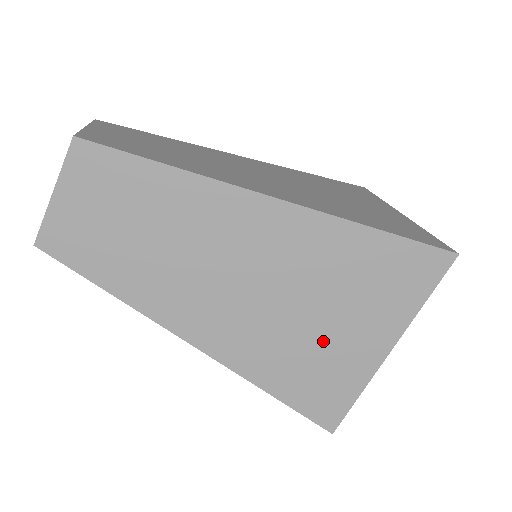
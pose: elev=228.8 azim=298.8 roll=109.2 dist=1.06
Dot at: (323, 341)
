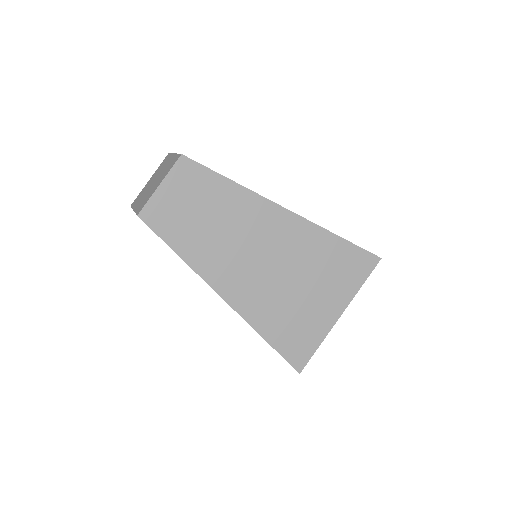
Dot at: (302, 304)
